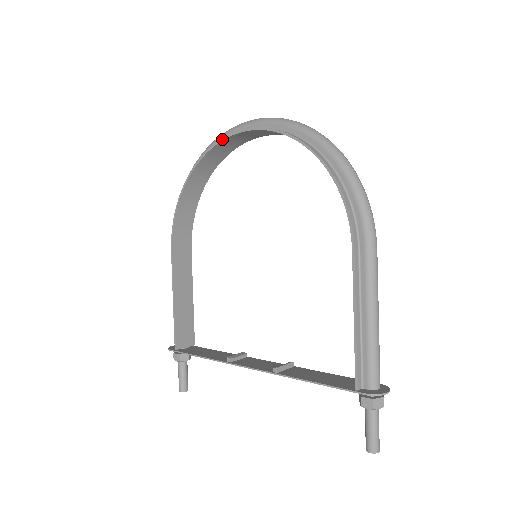
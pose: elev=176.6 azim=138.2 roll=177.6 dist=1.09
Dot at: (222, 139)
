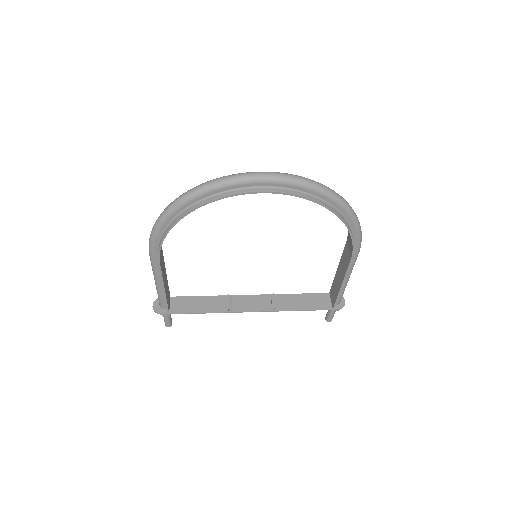
Dot at: (236, 195)
